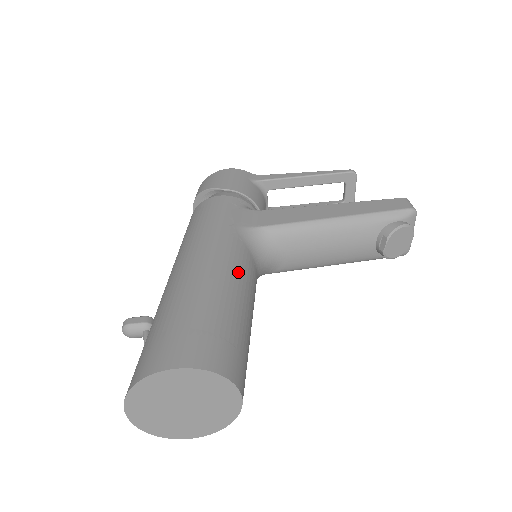
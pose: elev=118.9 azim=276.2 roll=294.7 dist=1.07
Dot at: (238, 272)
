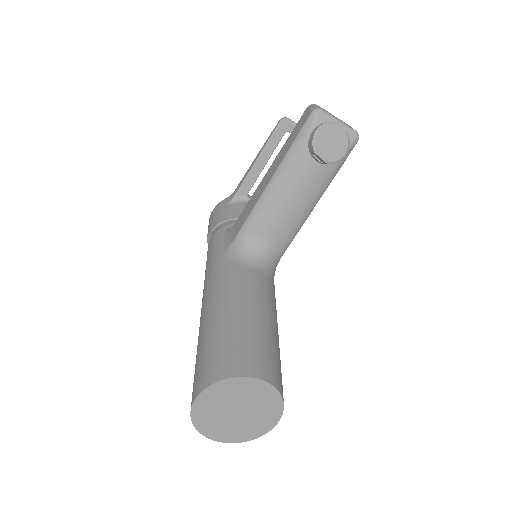
Dot at: (228, 289)
